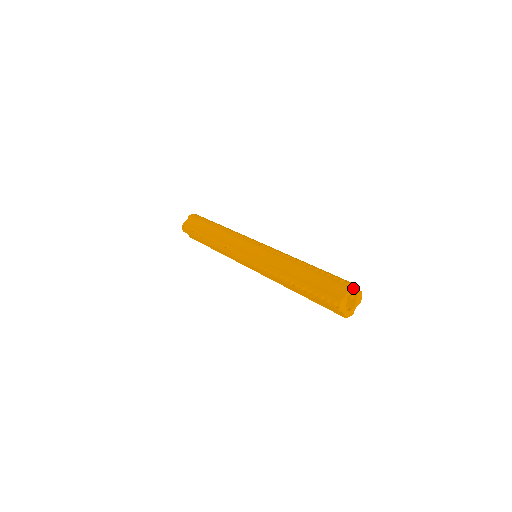
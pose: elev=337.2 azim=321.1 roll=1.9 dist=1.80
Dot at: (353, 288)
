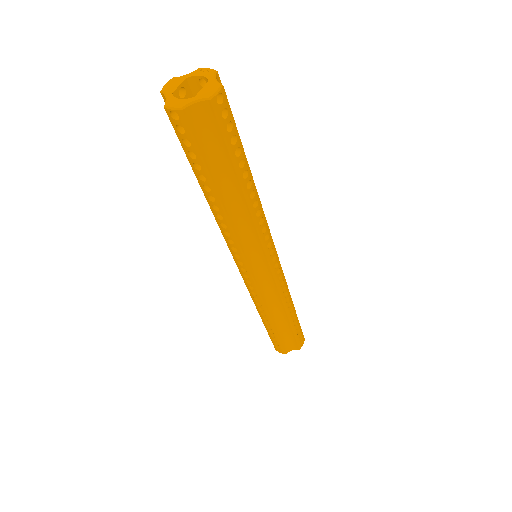
Dot at: (207, 71)
